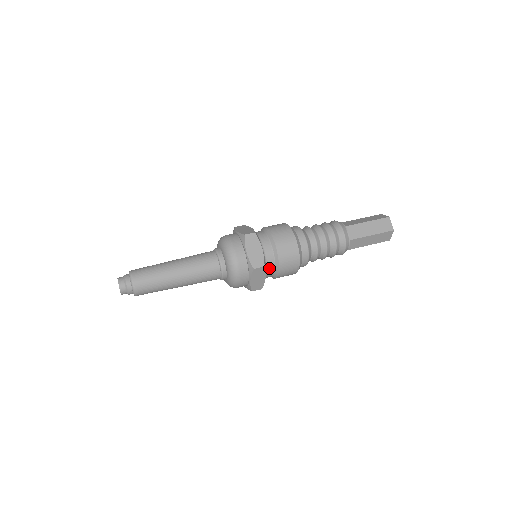
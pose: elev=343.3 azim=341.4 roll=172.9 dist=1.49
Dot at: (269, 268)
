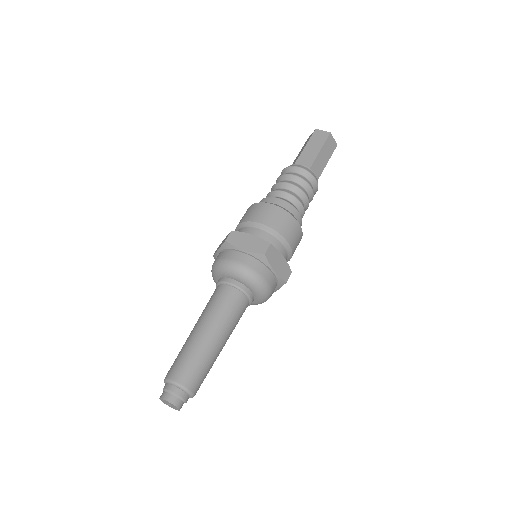
Dot at: occluded
